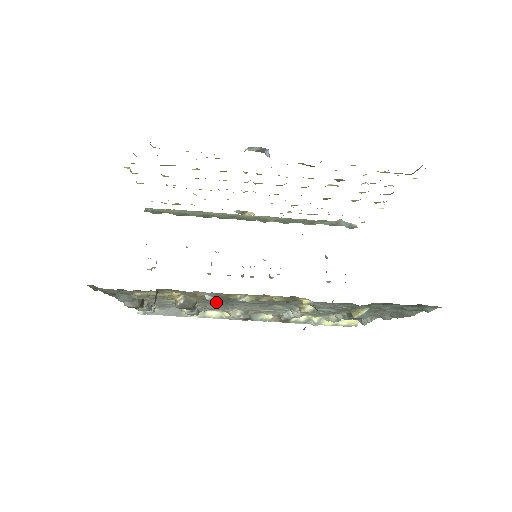
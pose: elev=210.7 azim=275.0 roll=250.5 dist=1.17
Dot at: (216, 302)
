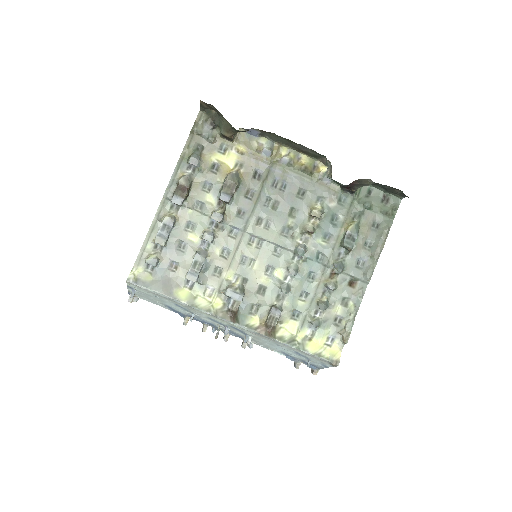
Dot at: (247, 205)
